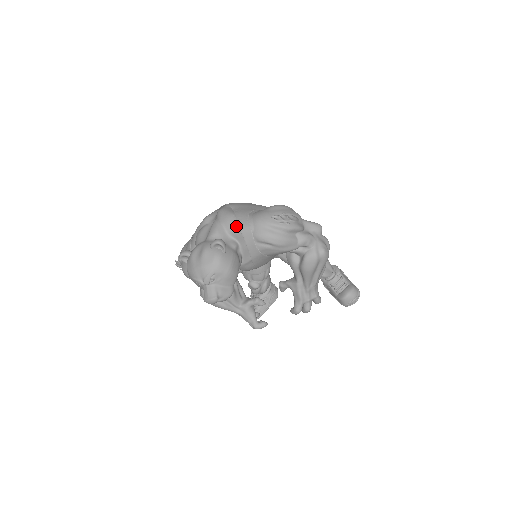
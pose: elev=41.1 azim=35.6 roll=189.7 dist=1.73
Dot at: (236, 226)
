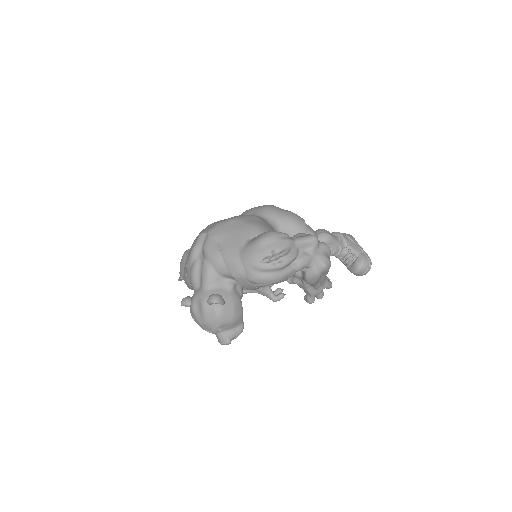
Dot at: (227, 270)
